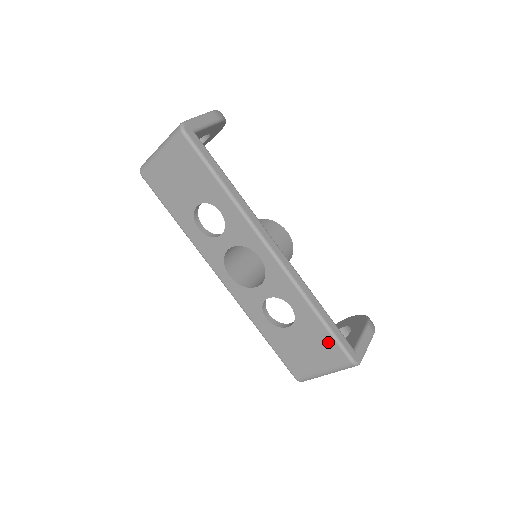
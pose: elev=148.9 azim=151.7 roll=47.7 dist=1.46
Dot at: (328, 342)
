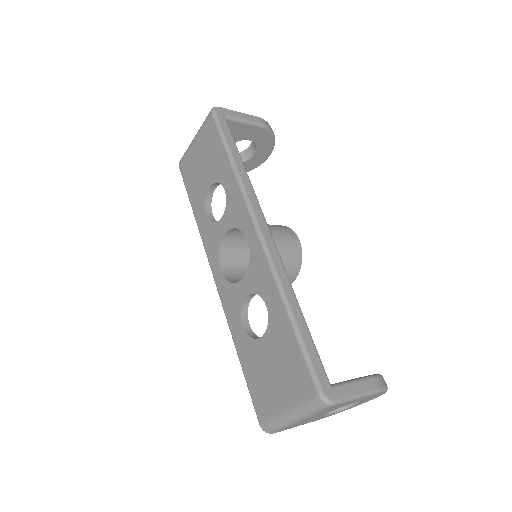
Dot at: (296, 359)
